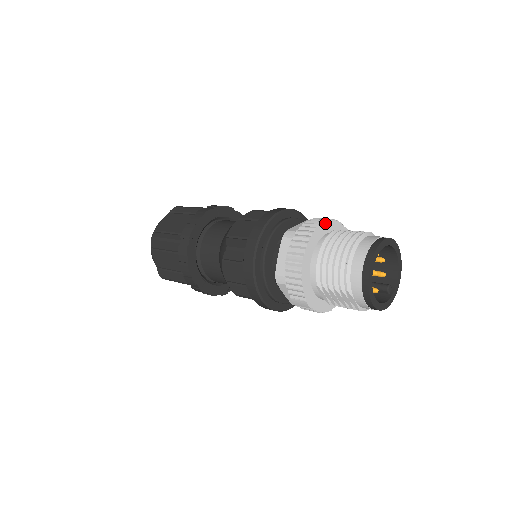
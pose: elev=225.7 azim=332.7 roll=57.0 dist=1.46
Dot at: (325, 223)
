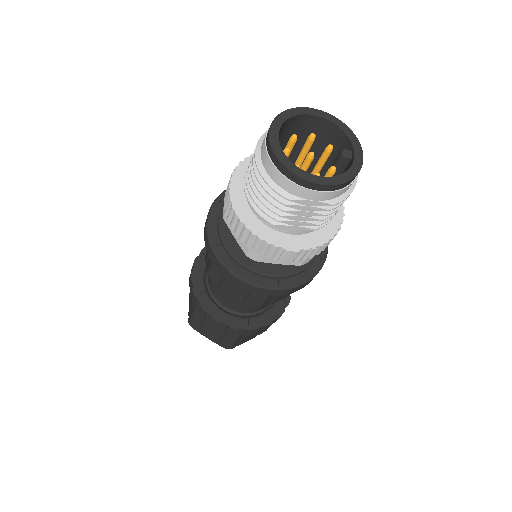
Dot at: (240, 166)
